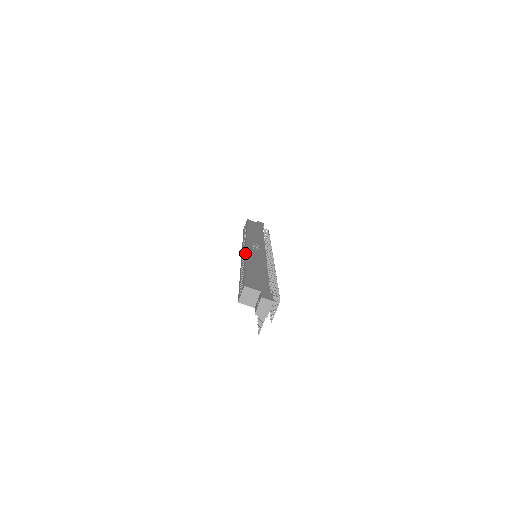
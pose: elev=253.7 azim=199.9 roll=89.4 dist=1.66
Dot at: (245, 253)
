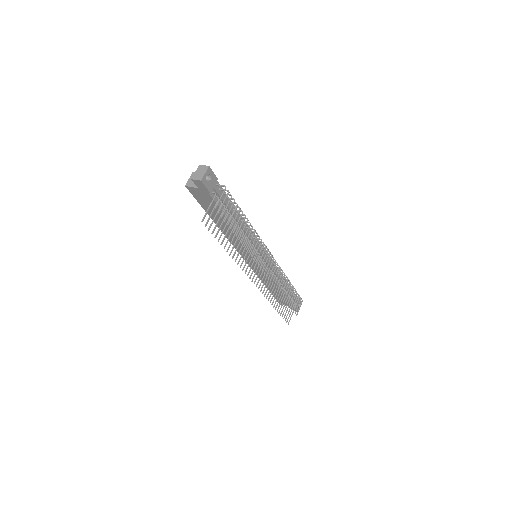
Dot at: occluded
